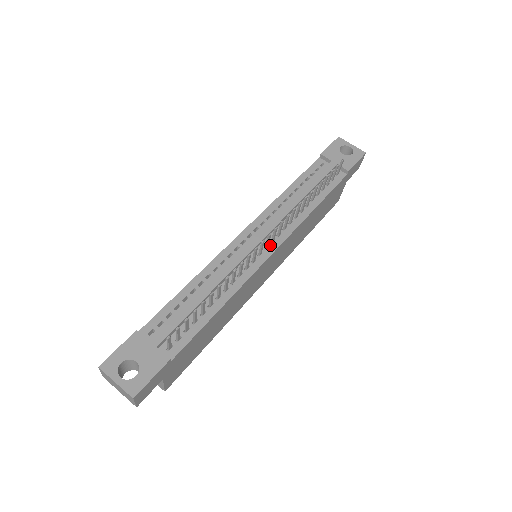
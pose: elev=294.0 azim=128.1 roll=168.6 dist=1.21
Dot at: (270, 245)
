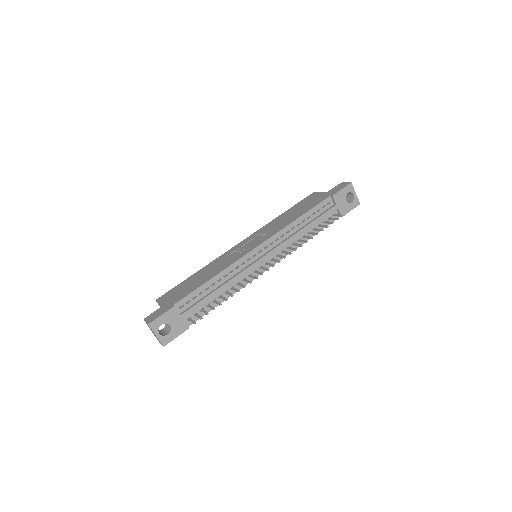
Dot at: (269, 262)
